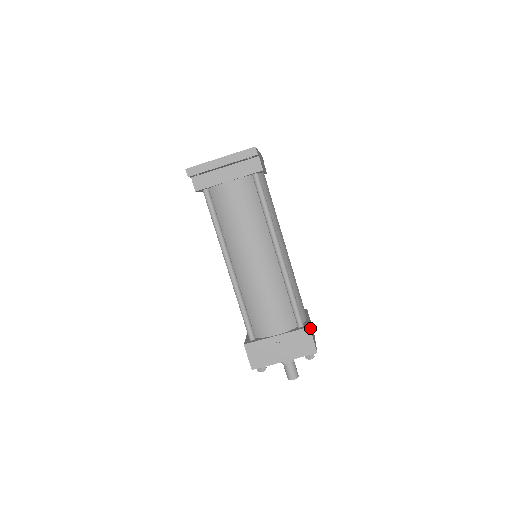
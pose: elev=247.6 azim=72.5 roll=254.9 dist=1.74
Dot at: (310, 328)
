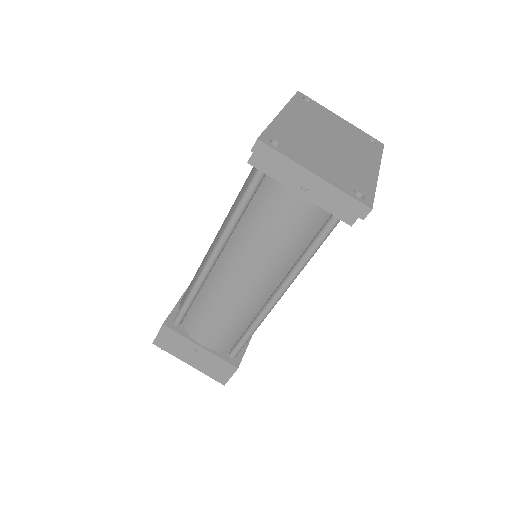
Dot at: (239, 364)
